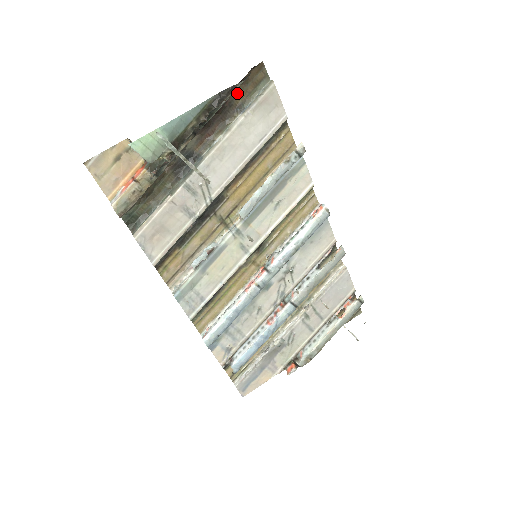
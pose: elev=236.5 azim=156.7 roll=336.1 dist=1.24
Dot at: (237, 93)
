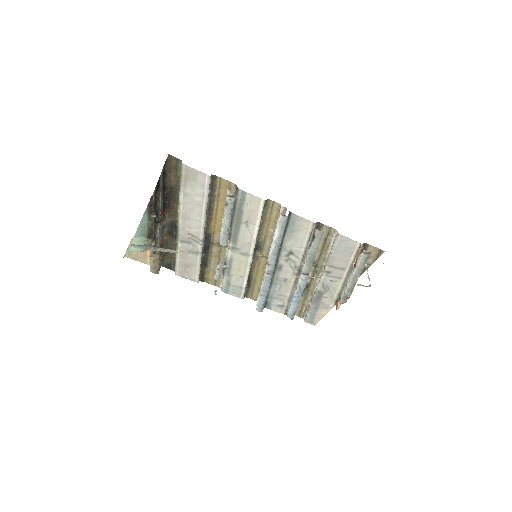
Dot at: (169, 180)
